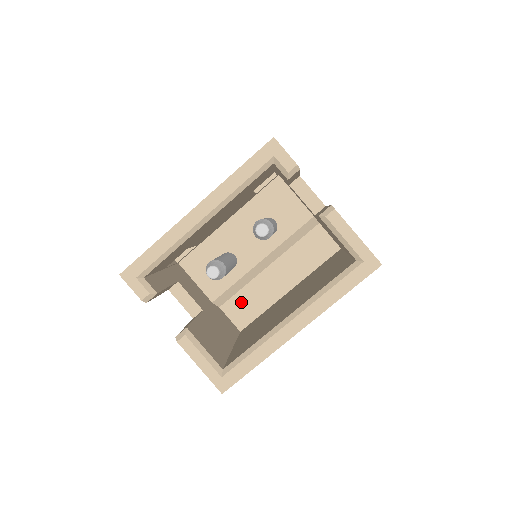
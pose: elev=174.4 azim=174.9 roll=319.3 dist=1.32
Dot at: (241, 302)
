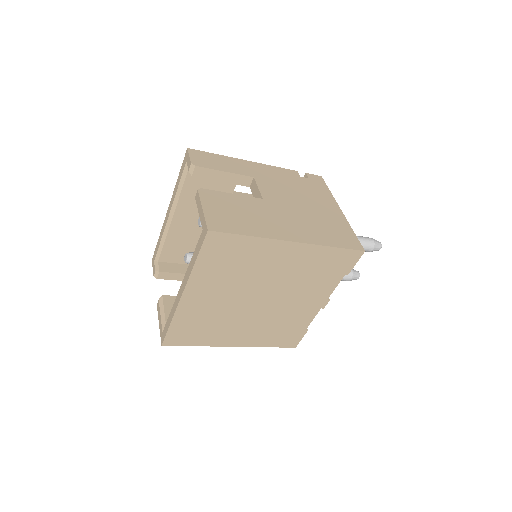
Dot at: occluded
